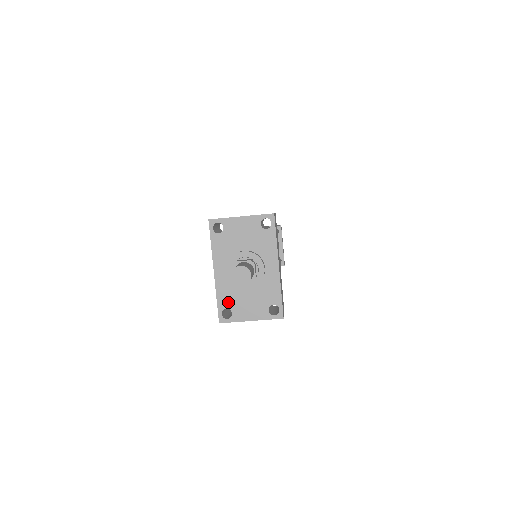
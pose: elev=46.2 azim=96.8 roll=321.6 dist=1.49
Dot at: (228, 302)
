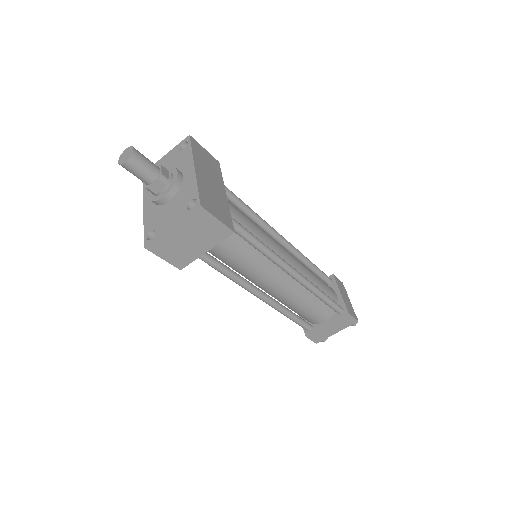
Dot at: (153, 224)
